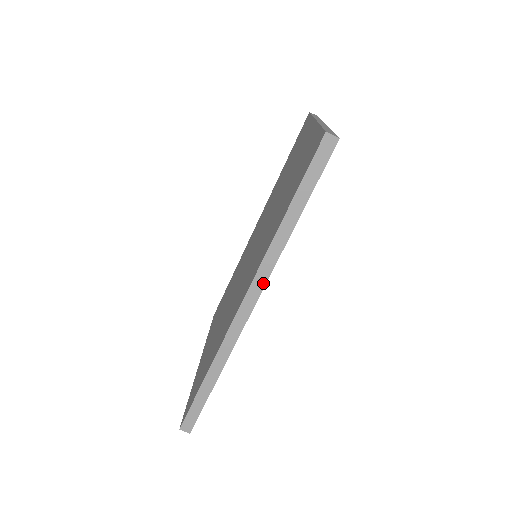
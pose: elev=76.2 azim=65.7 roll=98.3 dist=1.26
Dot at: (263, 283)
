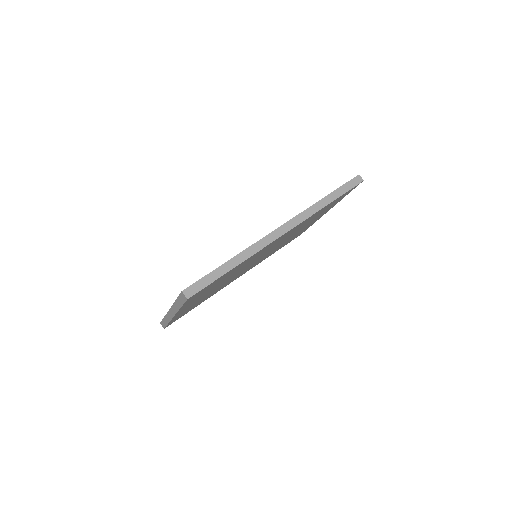
Dot at: (298, 223)
